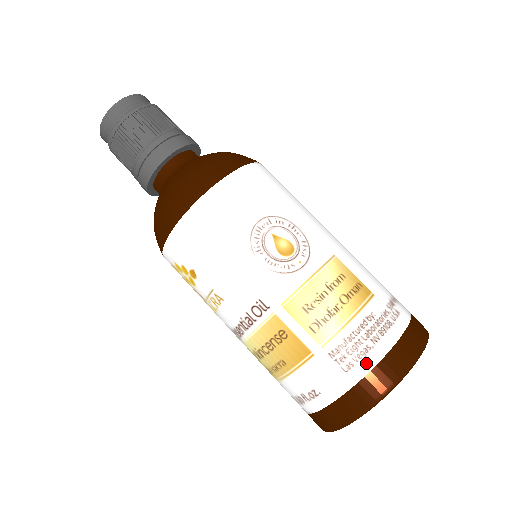
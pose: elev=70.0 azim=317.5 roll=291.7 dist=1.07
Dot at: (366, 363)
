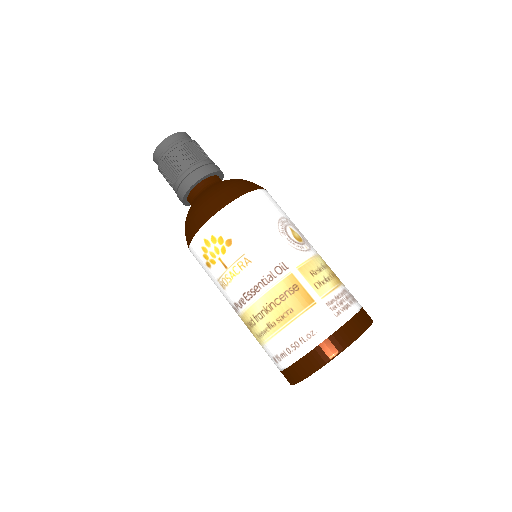
Dot at: (348, 313)
